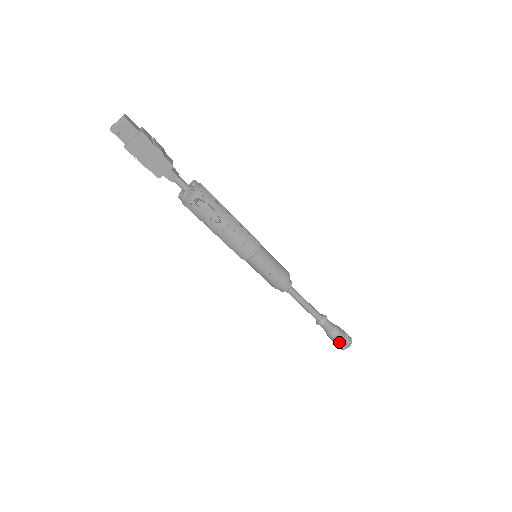
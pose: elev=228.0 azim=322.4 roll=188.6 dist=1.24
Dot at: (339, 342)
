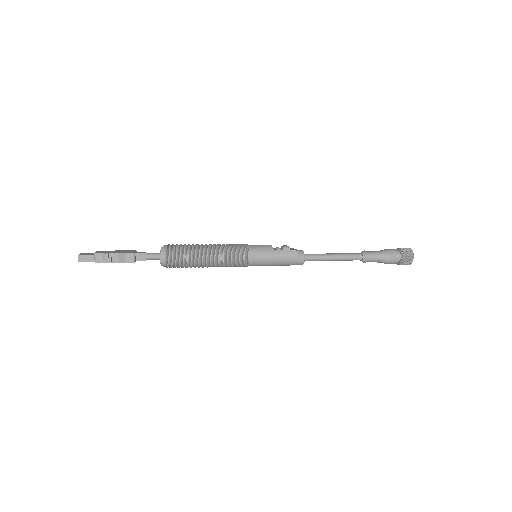
Dot at: (396, 263)
